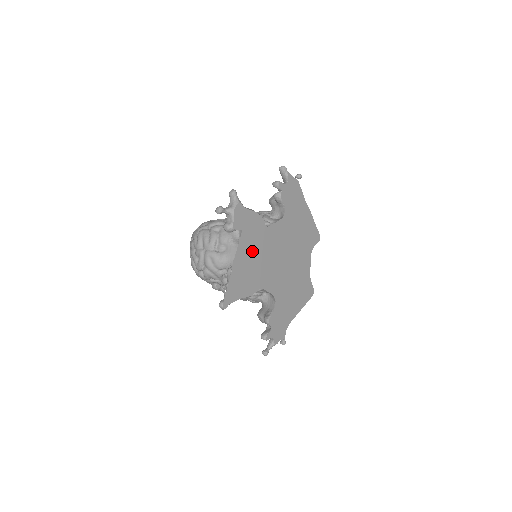
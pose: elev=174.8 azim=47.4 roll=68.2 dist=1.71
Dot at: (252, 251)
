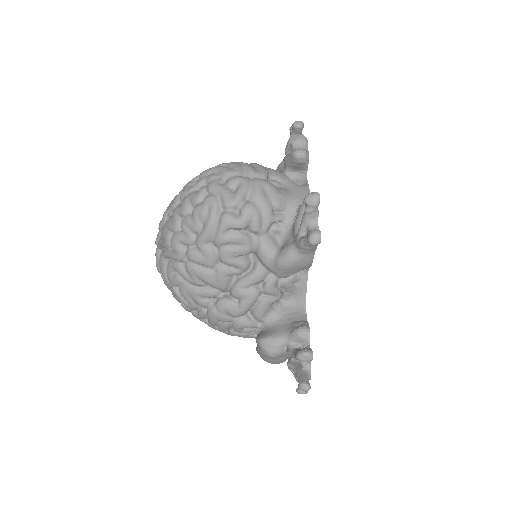
Dot at: occluded
